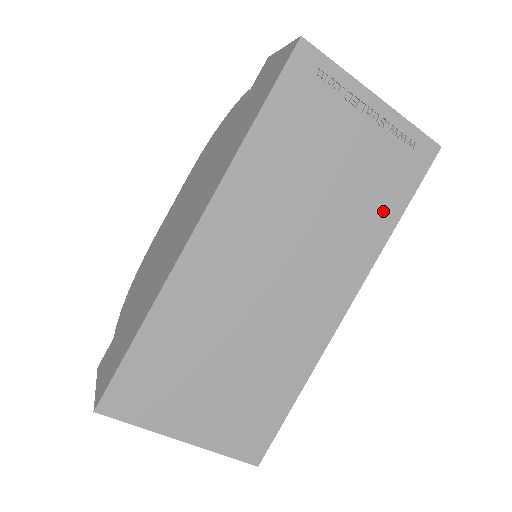
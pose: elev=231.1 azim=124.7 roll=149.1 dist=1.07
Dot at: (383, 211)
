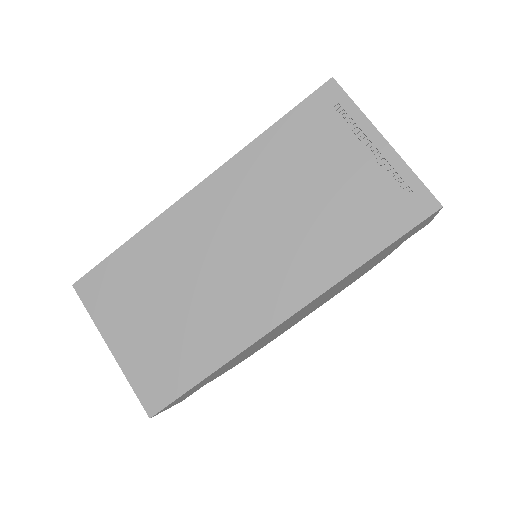
Dot at: (357, 242)
